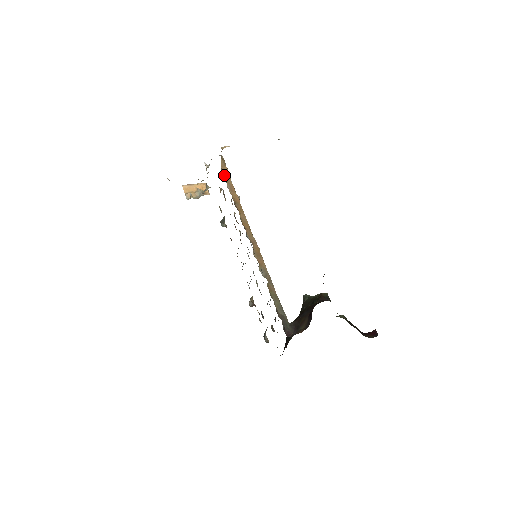
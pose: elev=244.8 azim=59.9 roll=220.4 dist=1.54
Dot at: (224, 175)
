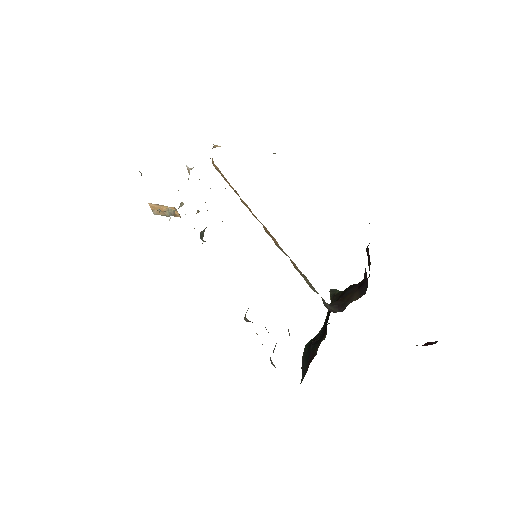
Dot at: (216, 169)
